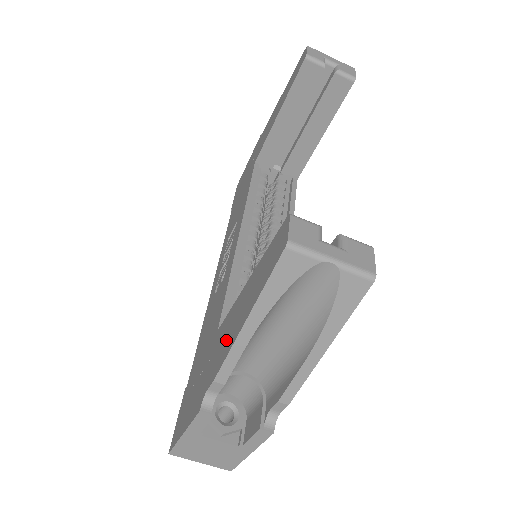
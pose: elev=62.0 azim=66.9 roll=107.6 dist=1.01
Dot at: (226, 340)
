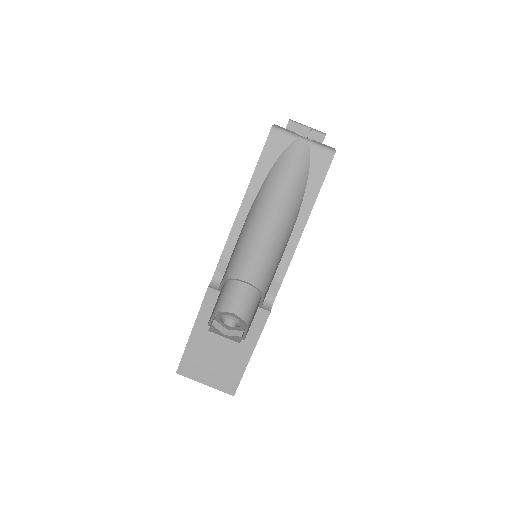
Dot at: occluded
